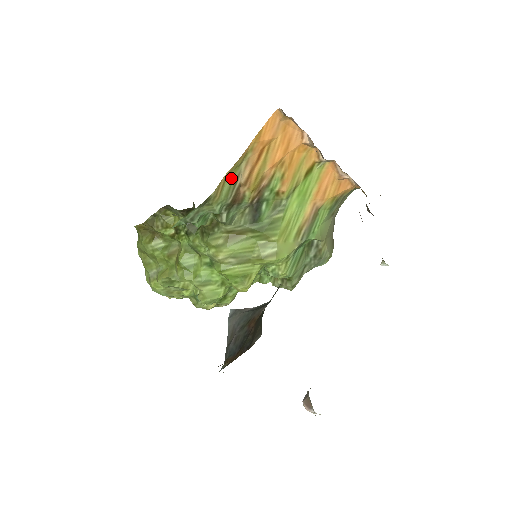
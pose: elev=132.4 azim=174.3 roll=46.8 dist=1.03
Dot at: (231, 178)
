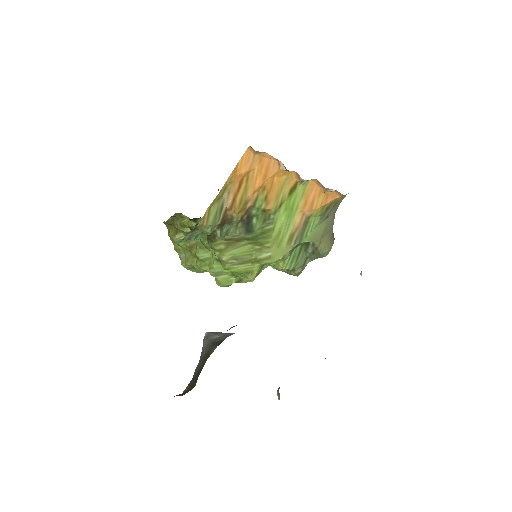
Dot at: (216, 207)
